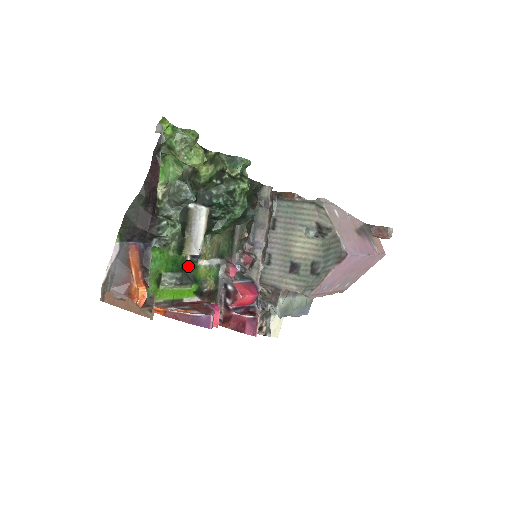
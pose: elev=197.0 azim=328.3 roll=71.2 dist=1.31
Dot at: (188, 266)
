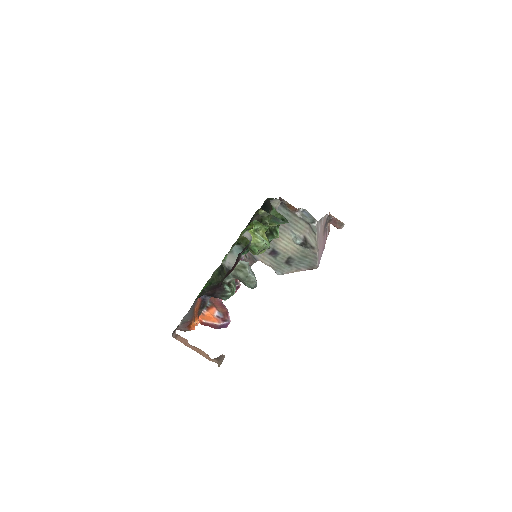
Dot at: occluded
